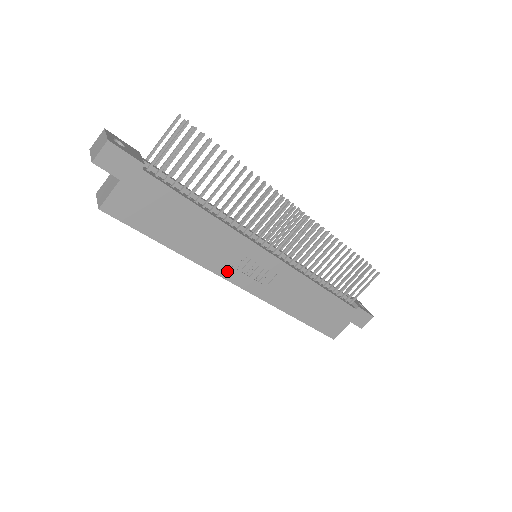
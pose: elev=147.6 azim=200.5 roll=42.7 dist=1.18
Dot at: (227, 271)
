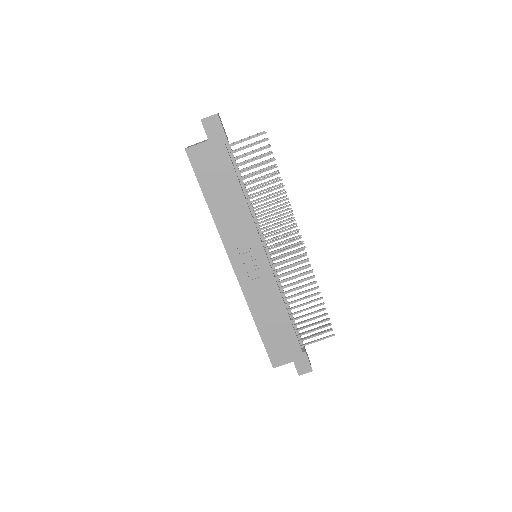
Dot at: (232, 248)
